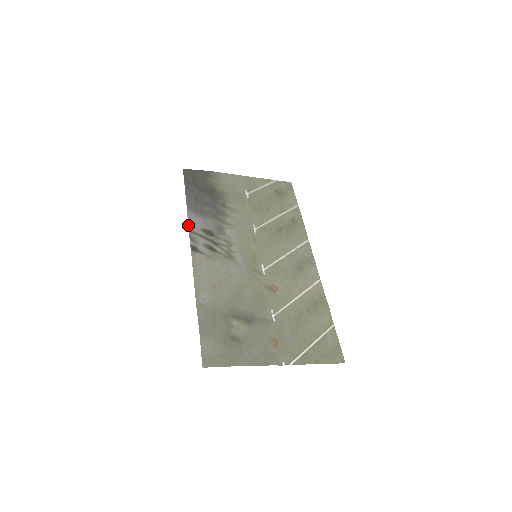
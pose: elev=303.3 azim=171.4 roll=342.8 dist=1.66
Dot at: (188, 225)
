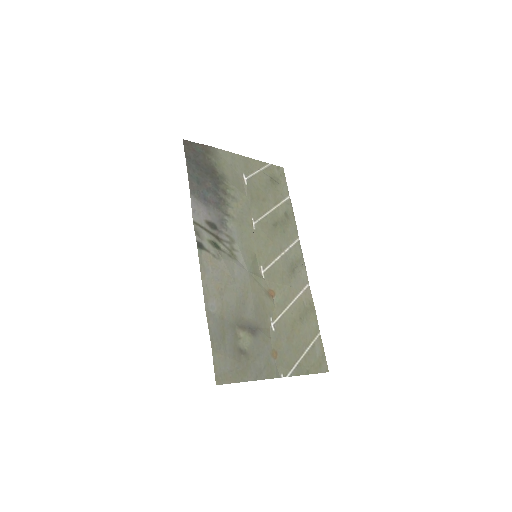
Dot at: (192, 215)
